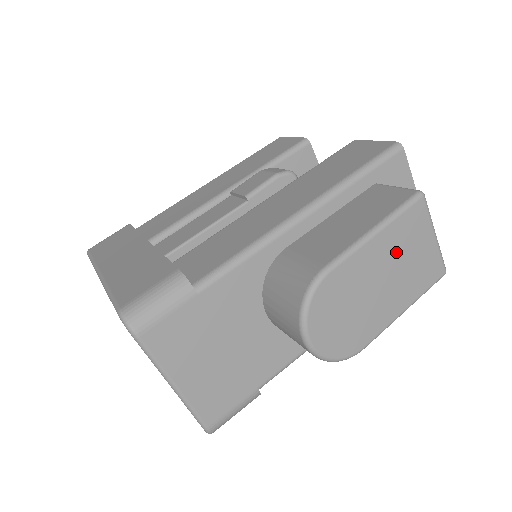
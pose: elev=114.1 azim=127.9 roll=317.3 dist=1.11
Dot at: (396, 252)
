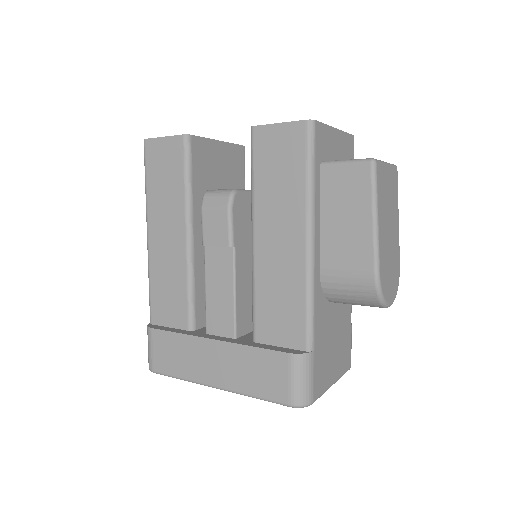
Dot at: (385, 208)
